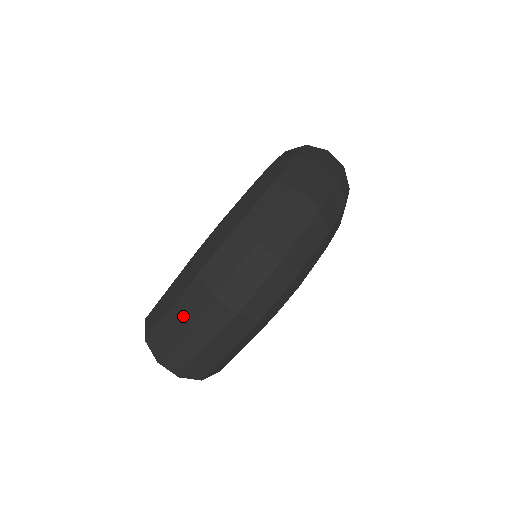
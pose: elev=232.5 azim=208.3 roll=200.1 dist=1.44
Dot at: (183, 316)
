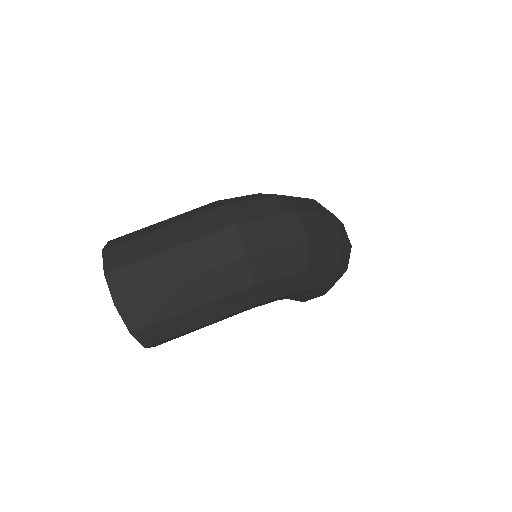
Dot at: (179, 235)
